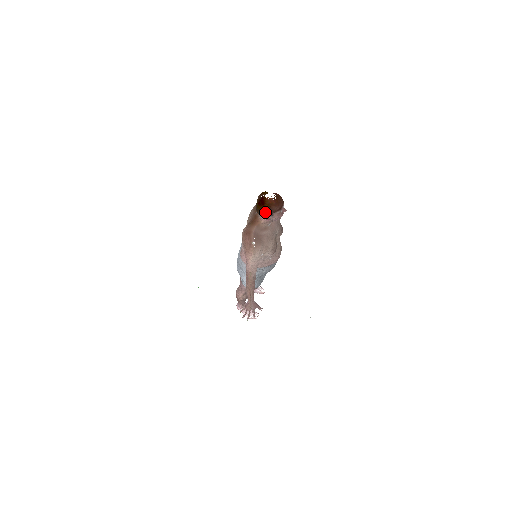
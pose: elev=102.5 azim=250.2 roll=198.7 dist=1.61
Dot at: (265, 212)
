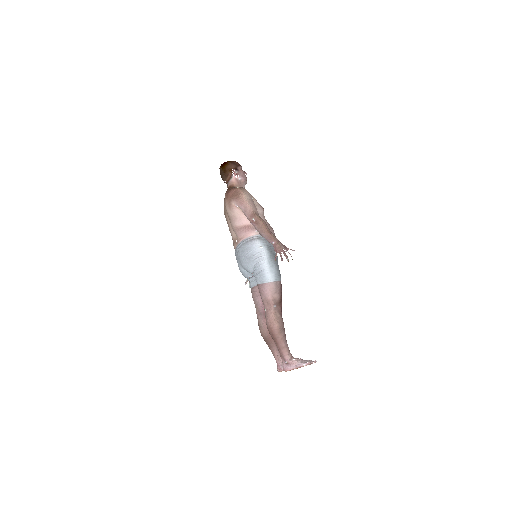
Dot at: (231, 167)
